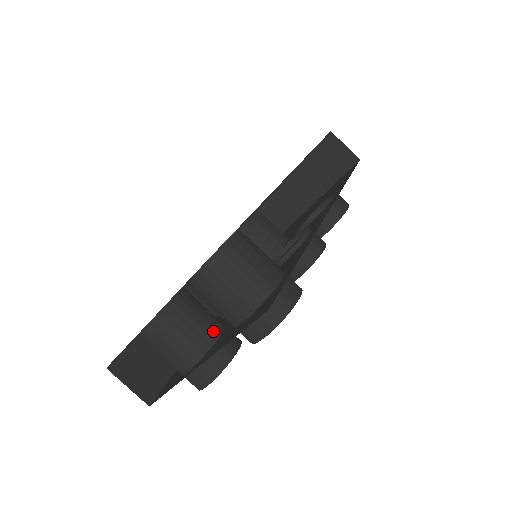
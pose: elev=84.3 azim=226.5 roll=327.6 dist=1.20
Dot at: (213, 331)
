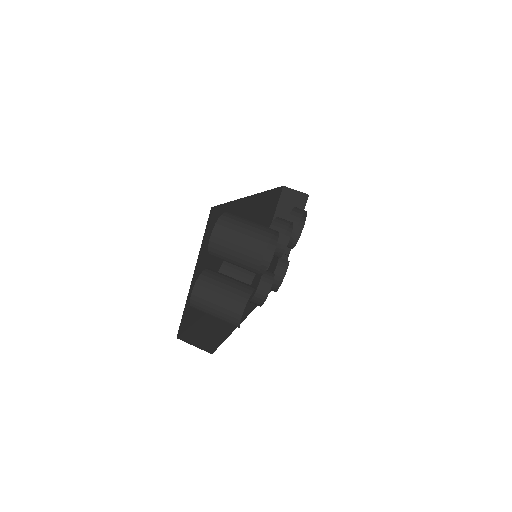
Dot at: (236, 281)
